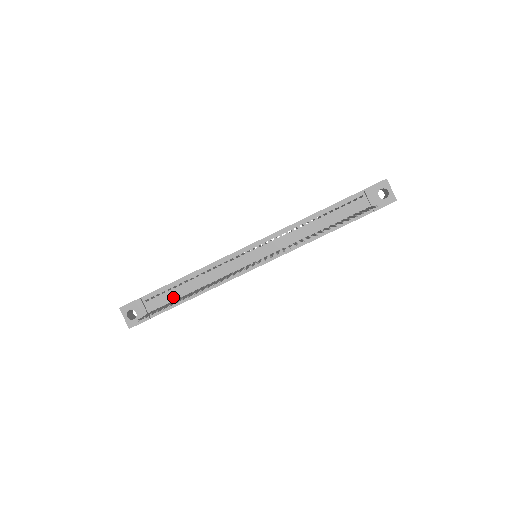
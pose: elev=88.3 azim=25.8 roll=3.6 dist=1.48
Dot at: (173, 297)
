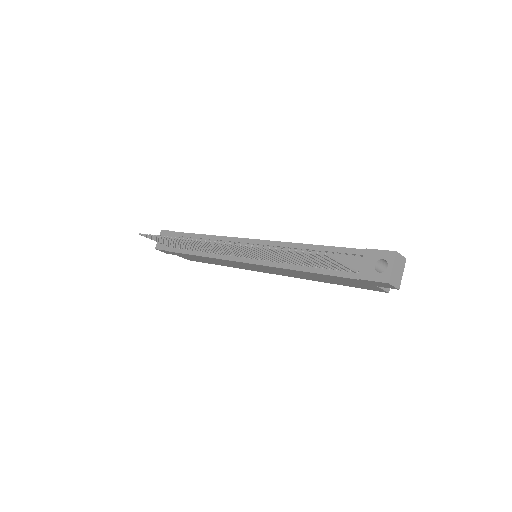
Dot at: occluded
